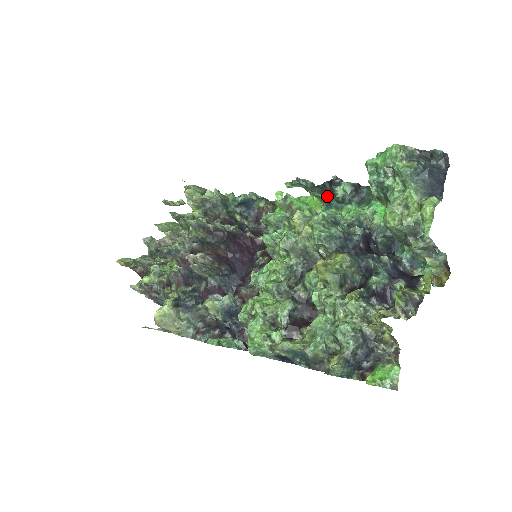
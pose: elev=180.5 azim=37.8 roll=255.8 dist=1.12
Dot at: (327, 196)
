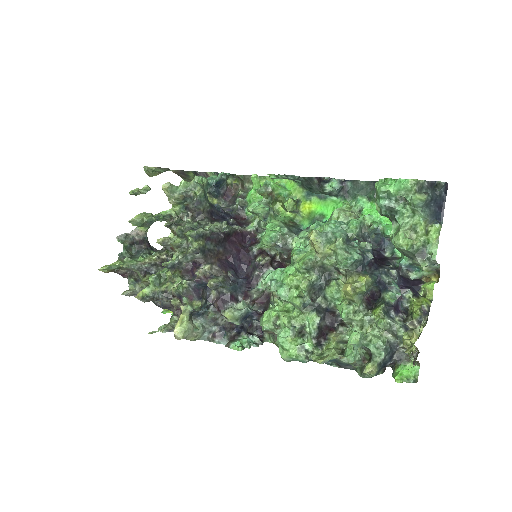
Dot at: (311, 187)
